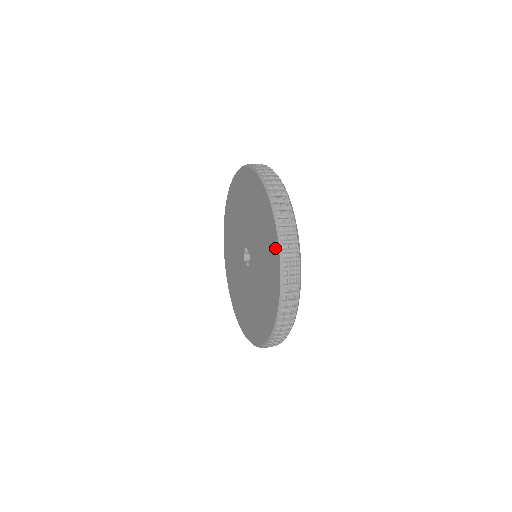
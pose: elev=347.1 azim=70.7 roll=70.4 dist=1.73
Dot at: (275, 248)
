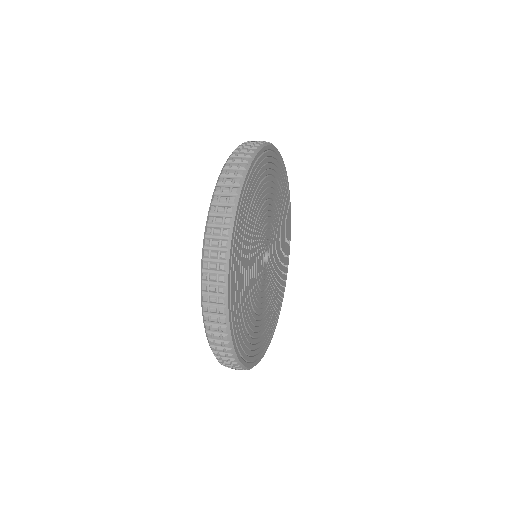
Dot at: occluded
